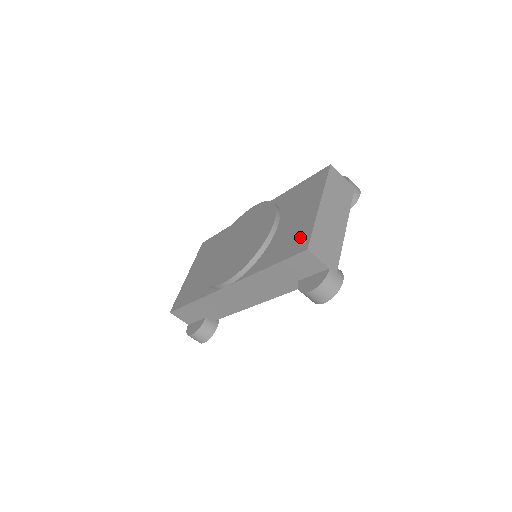
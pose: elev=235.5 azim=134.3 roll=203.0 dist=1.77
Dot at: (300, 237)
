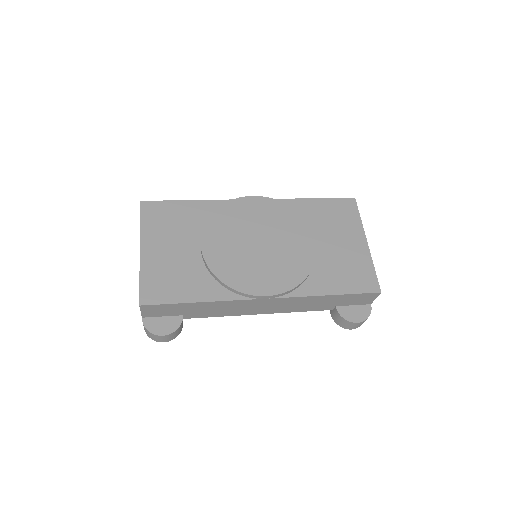
Dot at: (363, 274)
